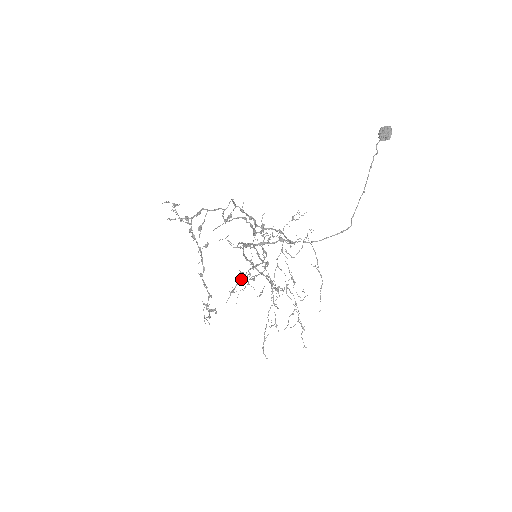
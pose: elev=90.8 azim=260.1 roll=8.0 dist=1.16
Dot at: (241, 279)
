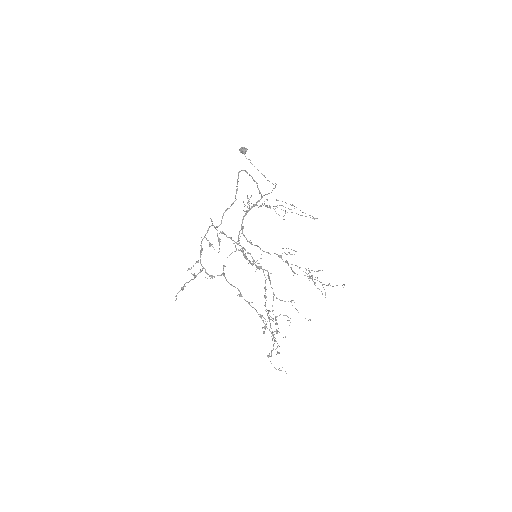
Dot at: occluded
